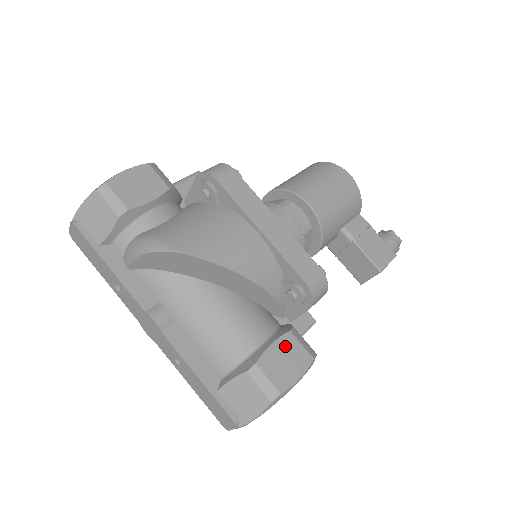
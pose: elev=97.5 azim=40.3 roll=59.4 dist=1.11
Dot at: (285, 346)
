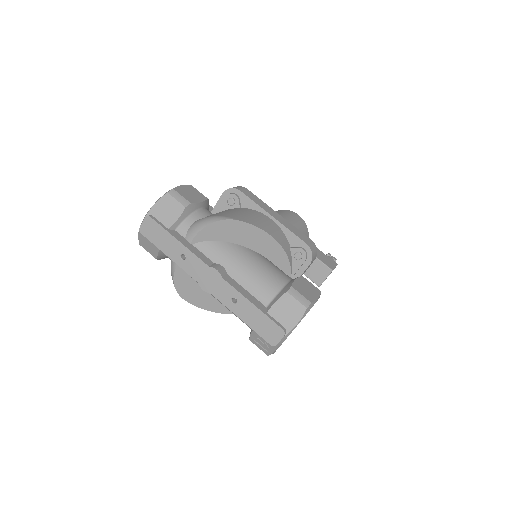
Dot at: (303, 282)
